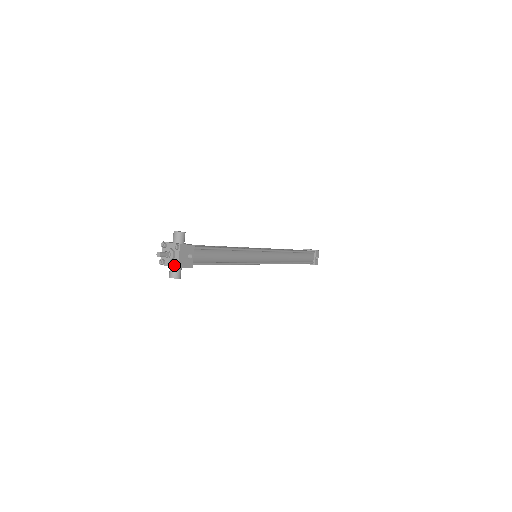
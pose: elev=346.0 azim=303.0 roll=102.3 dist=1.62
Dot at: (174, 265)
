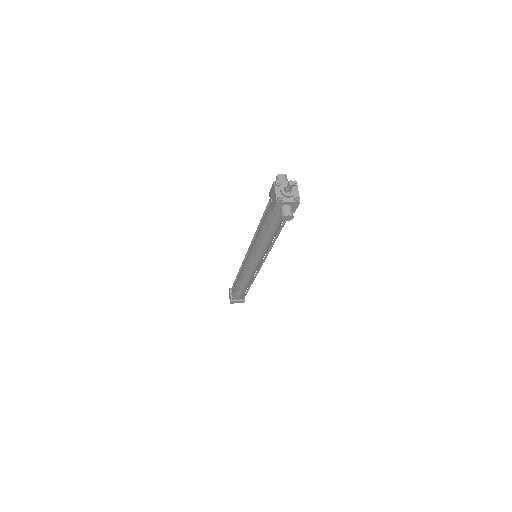
Dot at: (299, 198)
